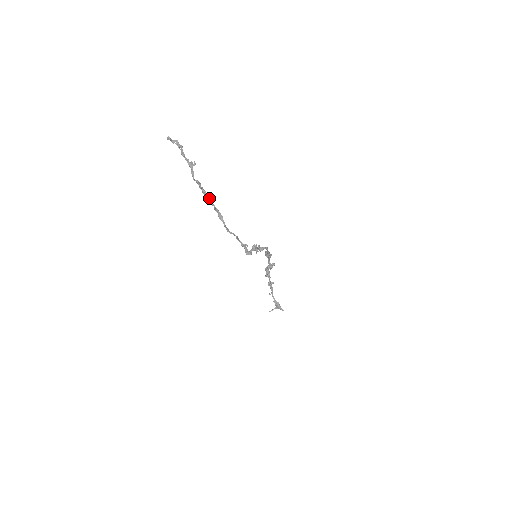
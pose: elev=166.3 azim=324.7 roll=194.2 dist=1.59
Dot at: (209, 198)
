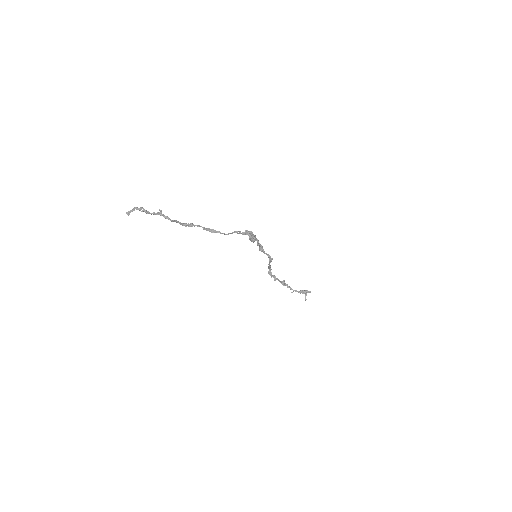
Dot at: (193, 224)
